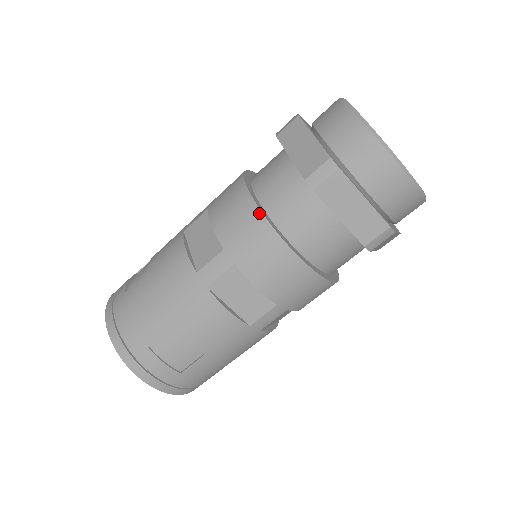
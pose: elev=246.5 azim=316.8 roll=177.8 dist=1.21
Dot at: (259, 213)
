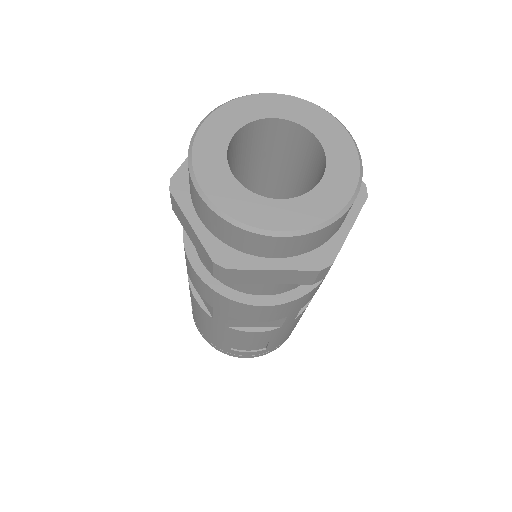
Dot at: (210, 289)
